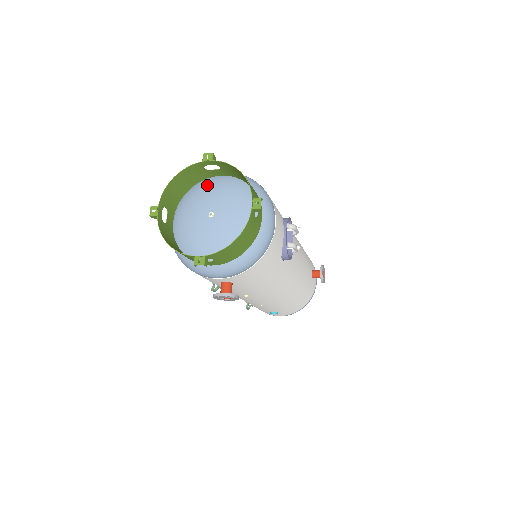
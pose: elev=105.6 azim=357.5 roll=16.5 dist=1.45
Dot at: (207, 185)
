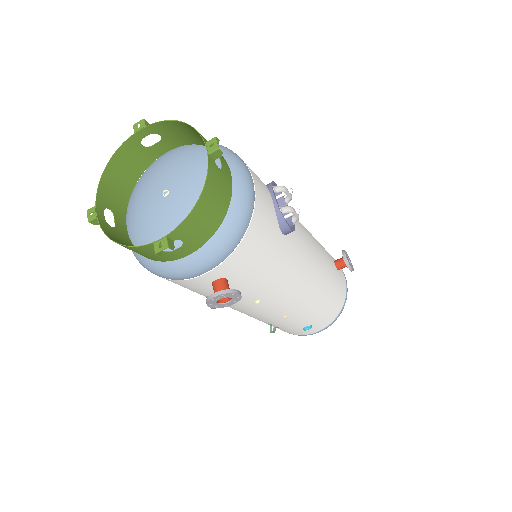
Dot at: (153, 166)
